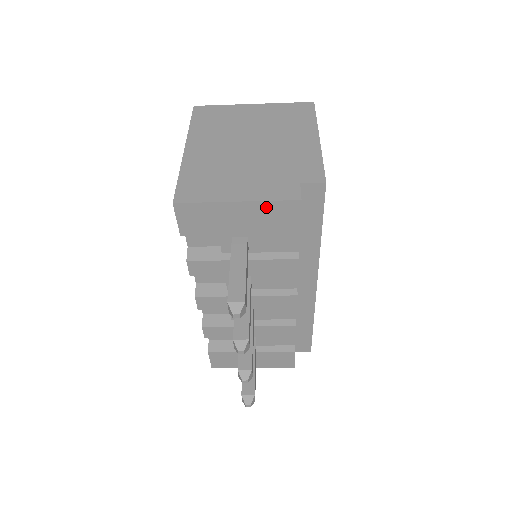
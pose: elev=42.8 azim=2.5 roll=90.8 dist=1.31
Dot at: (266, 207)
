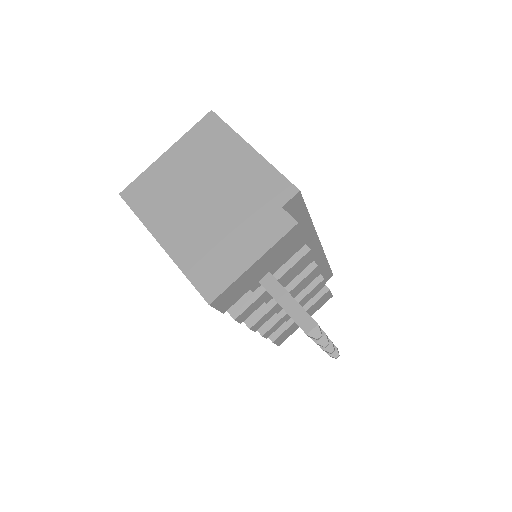
Dot at: (275, 248)
